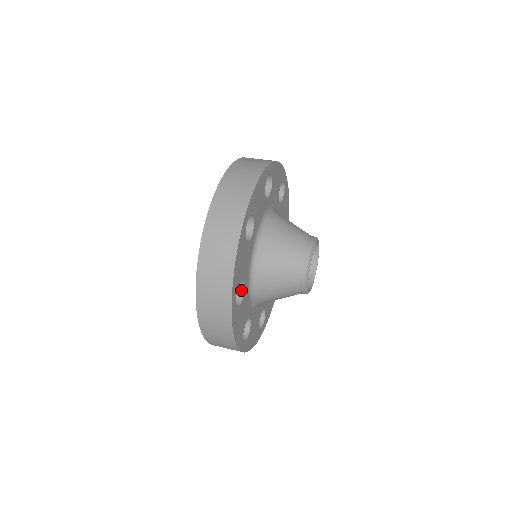
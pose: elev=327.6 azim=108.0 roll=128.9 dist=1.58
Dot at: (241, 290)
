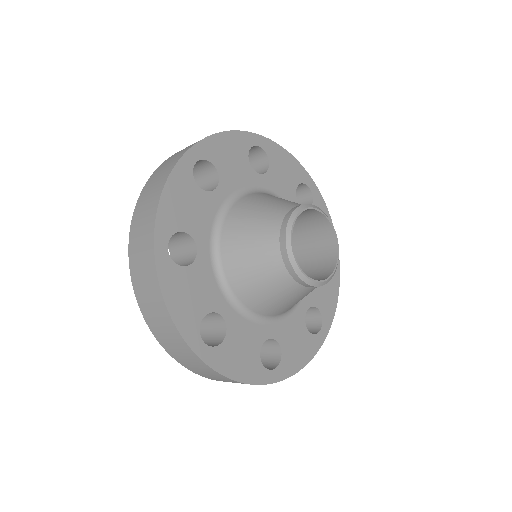
Dot at: (194, 255)
